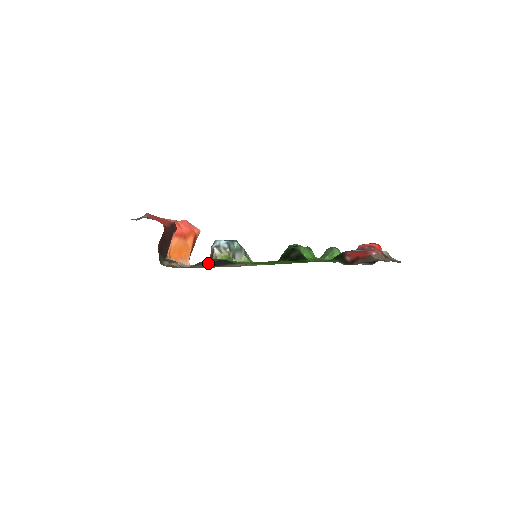
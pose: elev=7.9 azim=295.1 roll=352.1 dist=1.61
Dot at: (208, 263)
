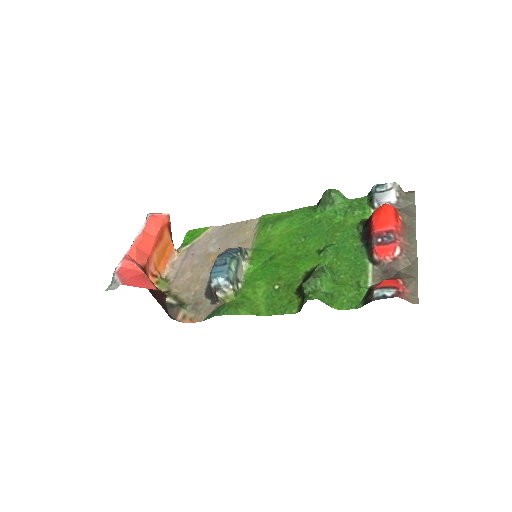
Dot at: (217, 308)
